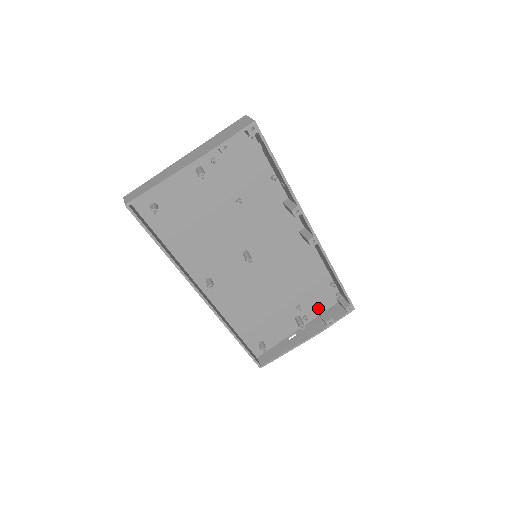
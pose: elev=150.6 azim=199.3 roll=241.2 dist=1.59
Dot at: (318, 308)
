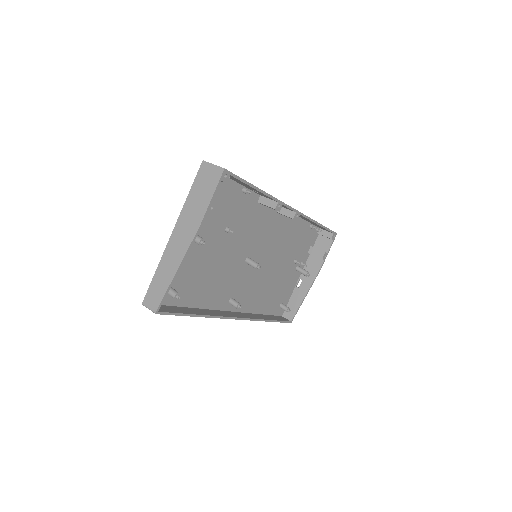
Dot at: (307, 250)
